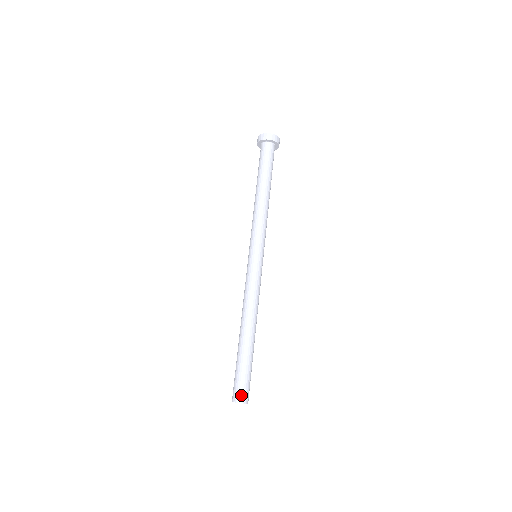
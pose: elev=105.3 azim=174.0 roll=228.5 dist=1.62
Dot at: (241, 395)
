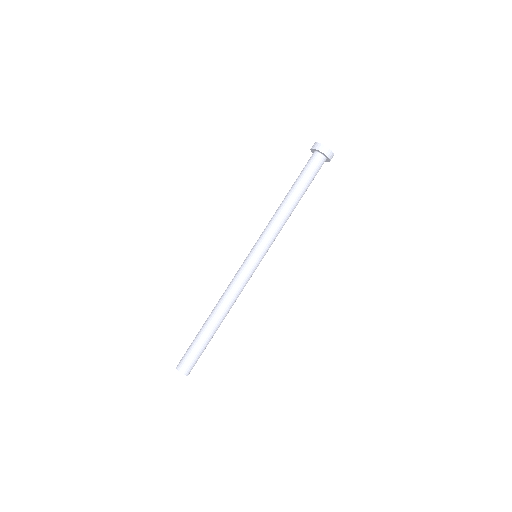
Dot at: (184, 366)
